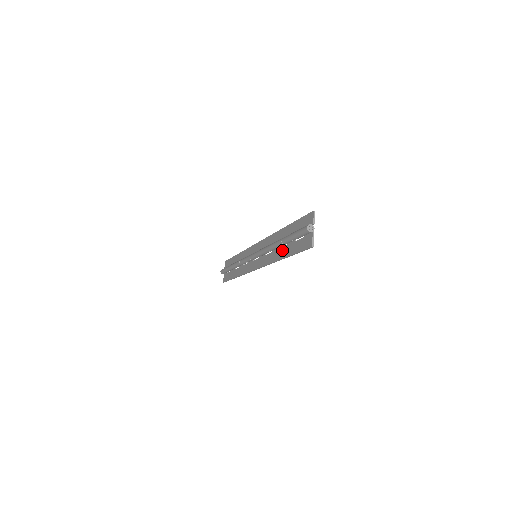
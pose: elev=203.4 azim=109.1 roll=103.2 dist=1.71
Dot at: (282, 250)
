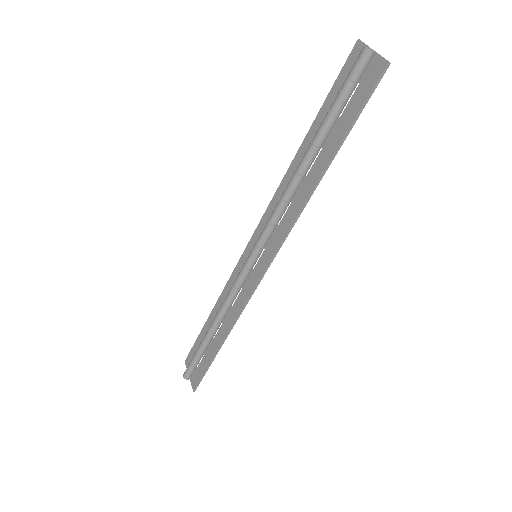
Dot at: (316, 165)
